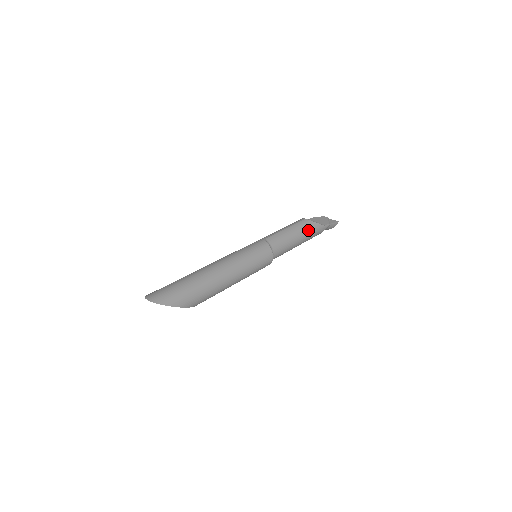
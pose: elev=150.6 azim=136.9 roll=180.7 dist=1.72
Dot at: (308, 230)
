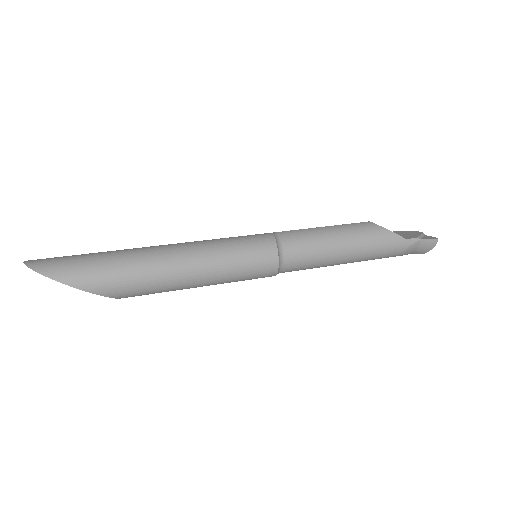
Dot at: (367, 237)
